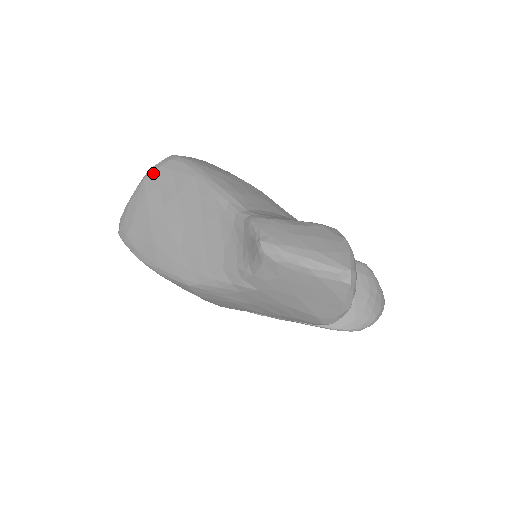
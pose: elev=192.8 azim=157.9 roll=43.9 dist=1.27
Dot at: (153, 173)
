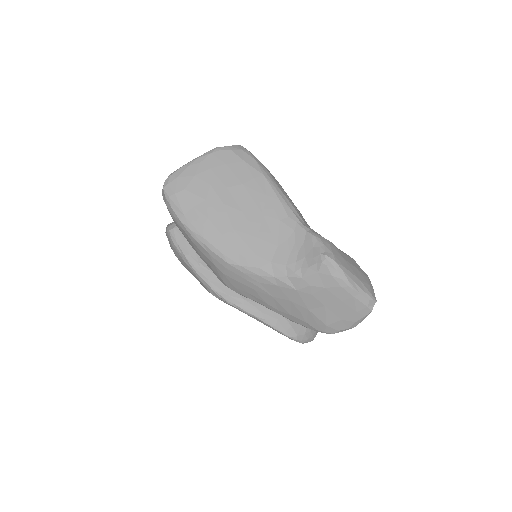
Dot at: (222, 153)
